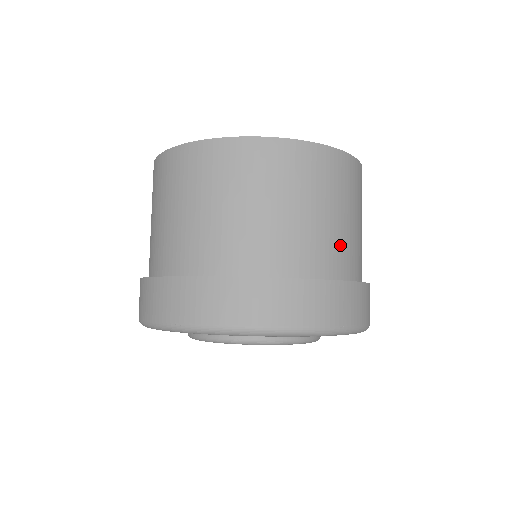
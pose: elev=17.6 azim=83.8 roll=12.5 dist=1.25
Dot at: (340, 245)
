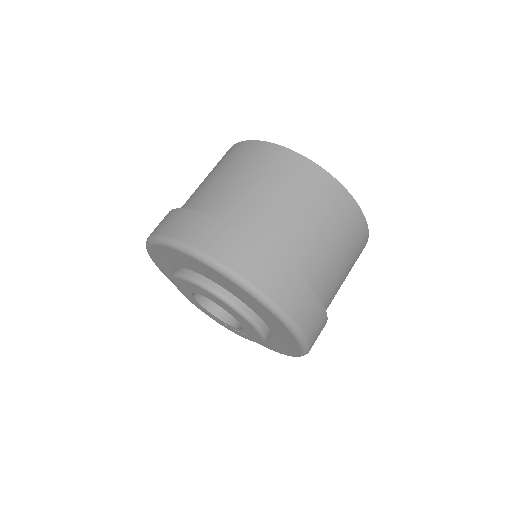
Dot at: occluded
